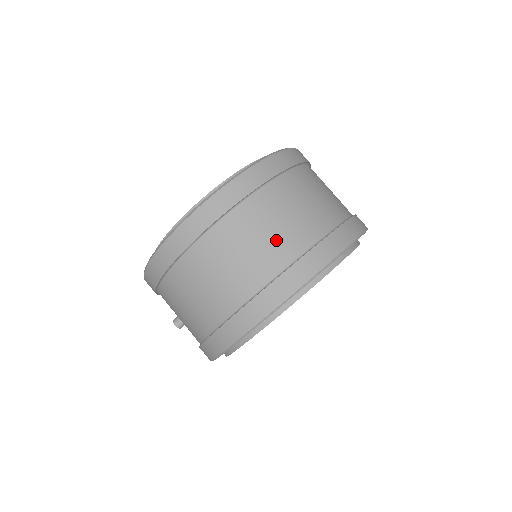
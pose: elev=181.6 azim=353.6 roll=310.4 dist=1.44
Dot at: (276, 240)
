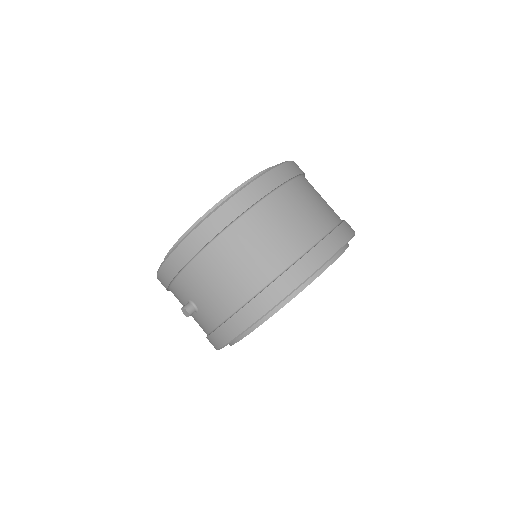
Dot at: (317, 212)
